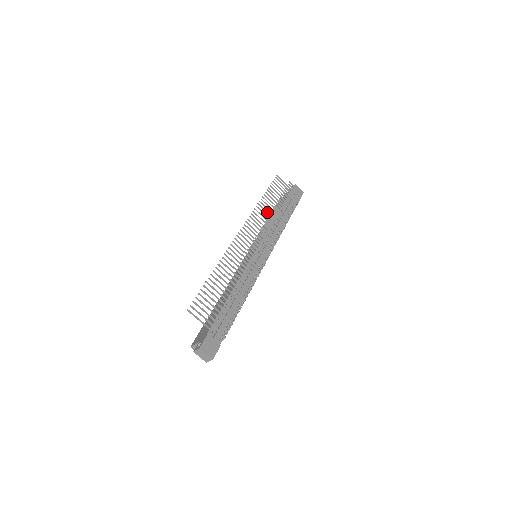
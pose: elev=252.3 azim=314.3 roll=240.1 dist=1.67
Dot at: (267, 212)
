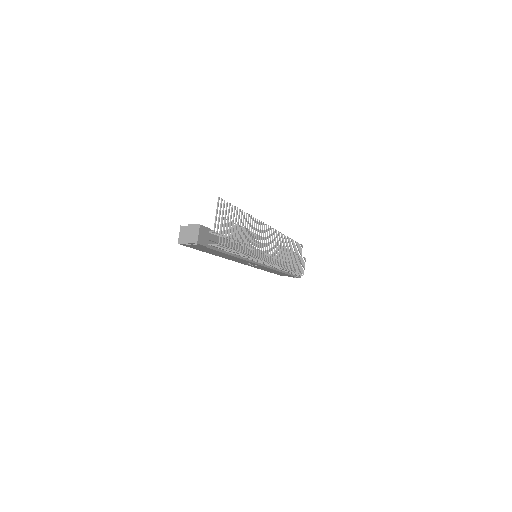
Dot at: (285, 248)
